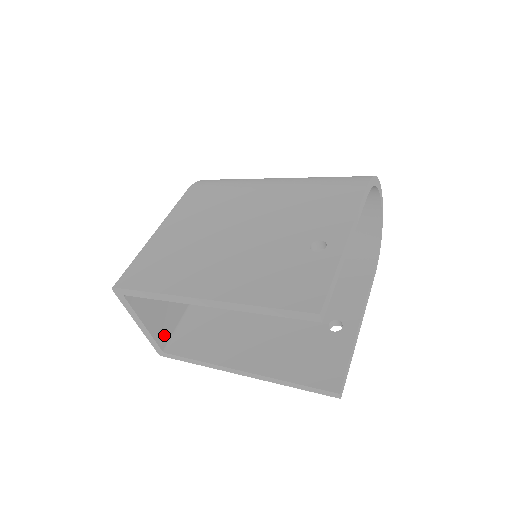
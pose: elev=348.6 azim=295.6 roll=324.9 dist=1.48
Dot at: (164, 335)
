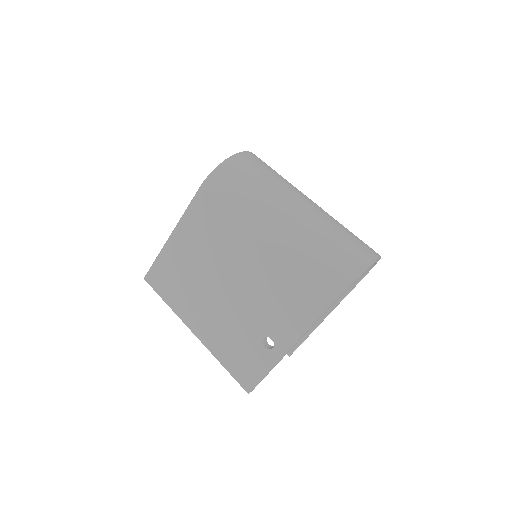
Dot at: occluded
